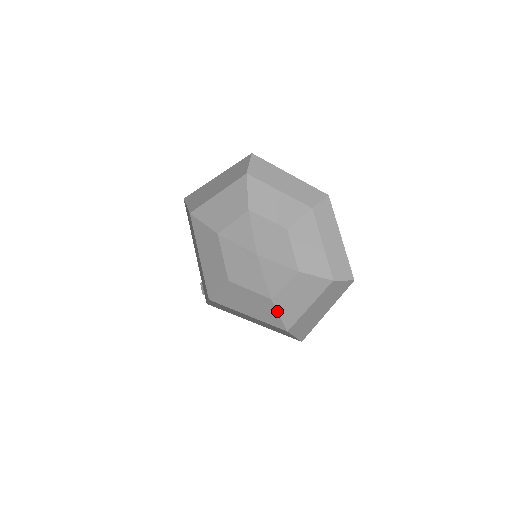
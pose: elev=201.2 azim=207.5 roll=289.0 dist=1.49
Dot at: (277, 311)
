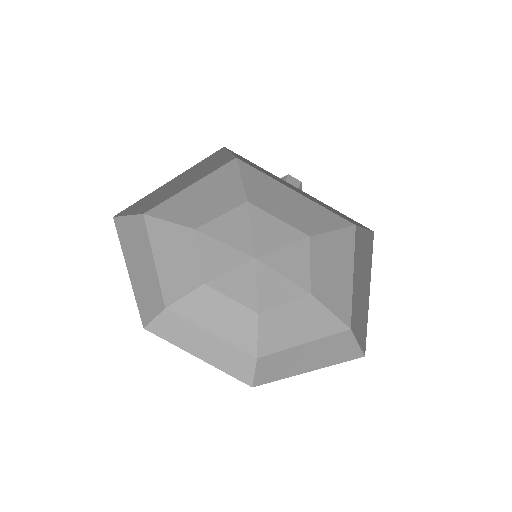
Dot at: (325, 307)
